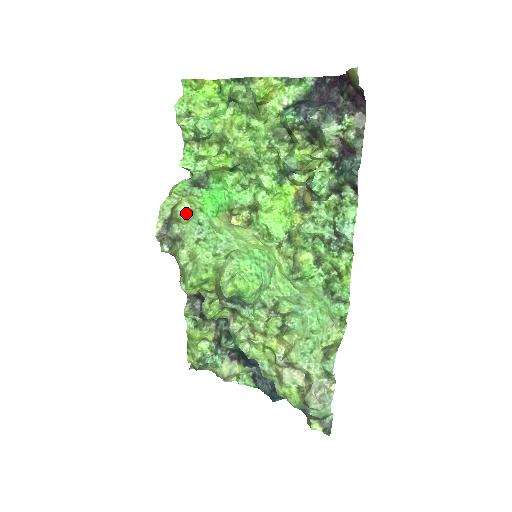
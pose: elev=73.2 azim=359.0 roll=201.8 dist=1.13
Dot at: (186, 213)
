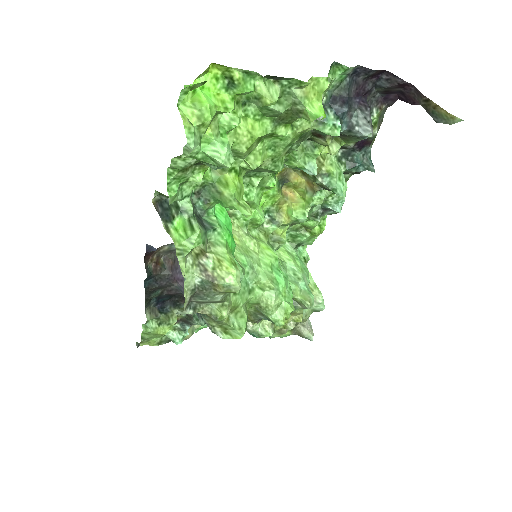
Dot at: occluded
